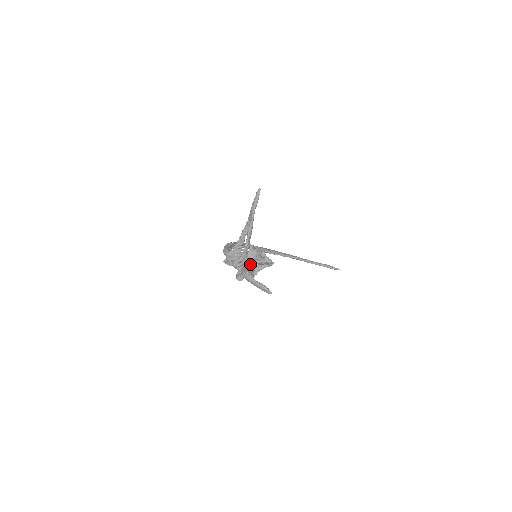
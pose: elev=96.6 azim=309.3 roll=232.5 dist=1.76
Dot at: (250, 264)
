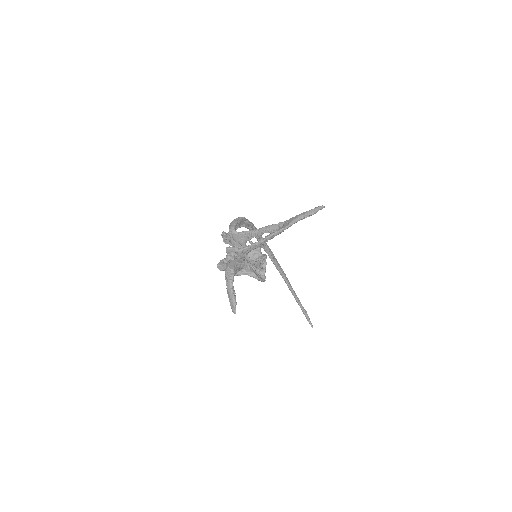
Dot at: (243, 262)
